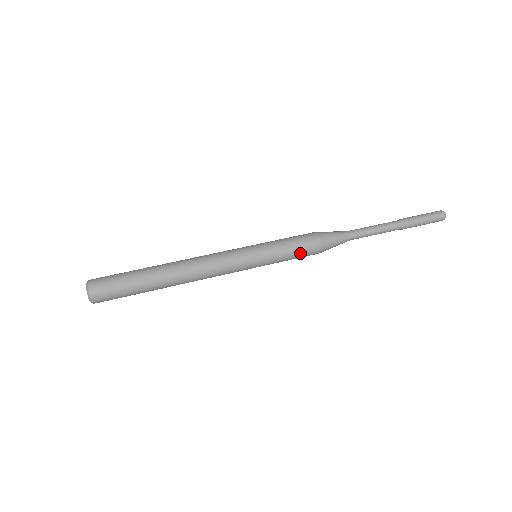
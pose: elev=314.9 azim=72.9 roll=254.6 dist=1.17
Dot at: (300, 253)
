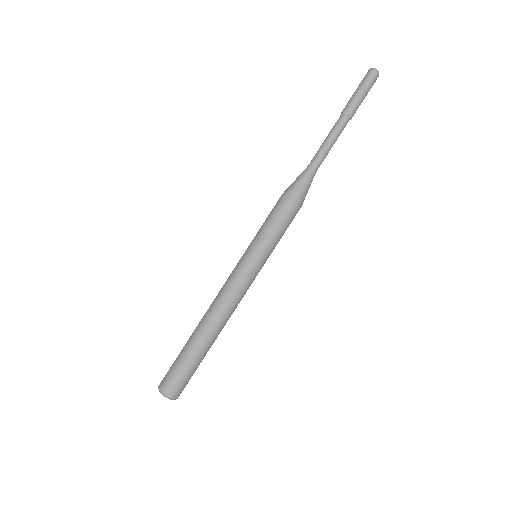
Dot at: (287, 223)
